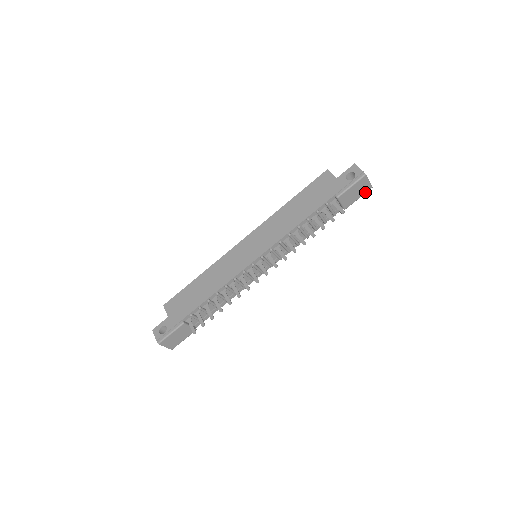
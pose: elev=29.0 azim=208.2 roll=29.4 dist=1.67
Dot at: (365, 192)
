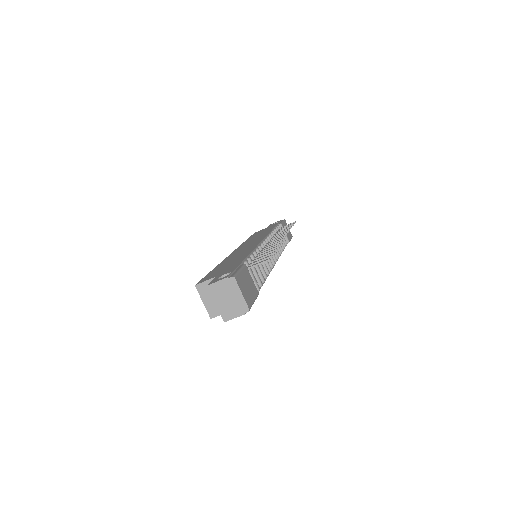
Dot at: (291, 237)
